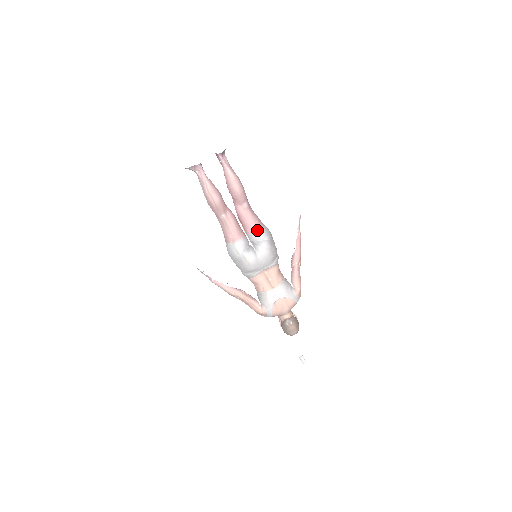
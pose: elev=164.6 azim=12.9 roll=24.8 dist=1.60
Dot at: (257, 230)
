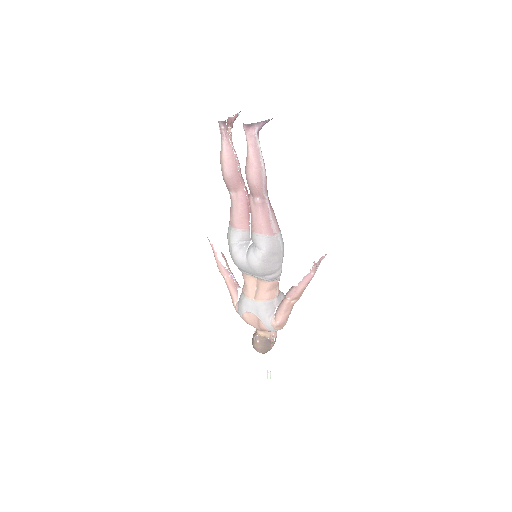
Dot at: (258, 234)
